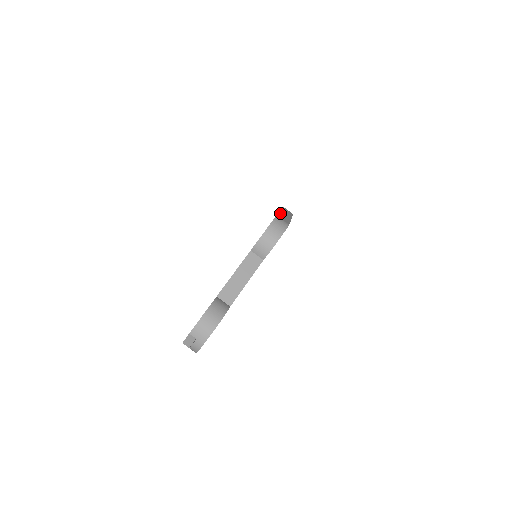
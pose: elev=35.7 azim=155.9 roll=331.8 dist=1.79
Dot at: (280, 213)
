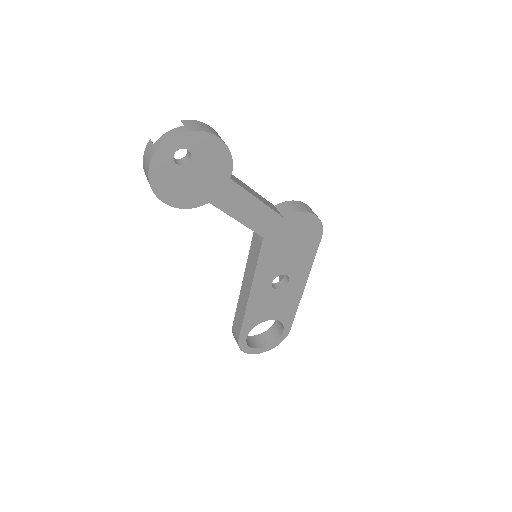
Dot at: occluded
